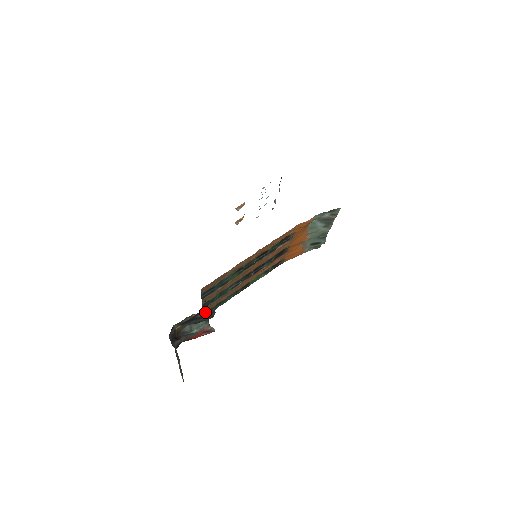
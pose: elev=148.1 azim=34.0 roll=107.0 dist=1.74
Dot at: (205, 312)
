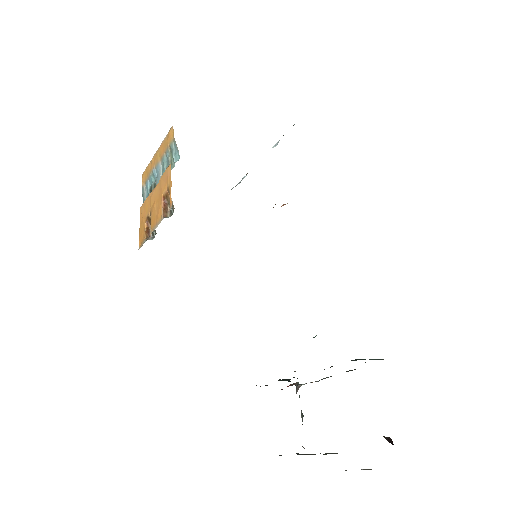
Dot at: occluded
